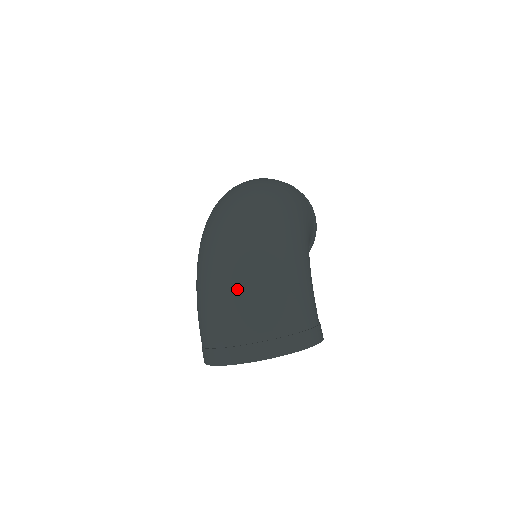
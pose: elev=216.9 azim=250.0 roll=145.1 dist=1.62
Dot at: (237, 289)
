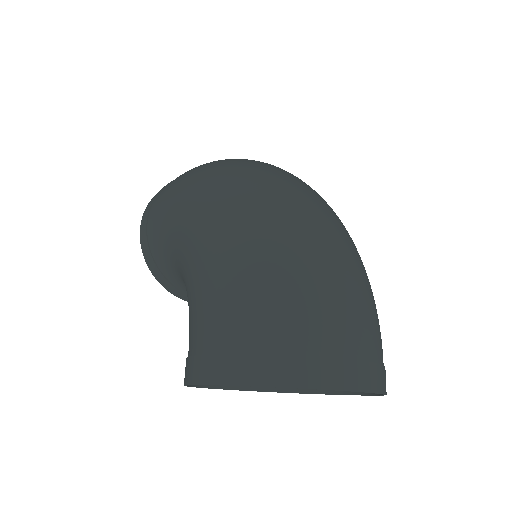
Dot at: (346, 272)
